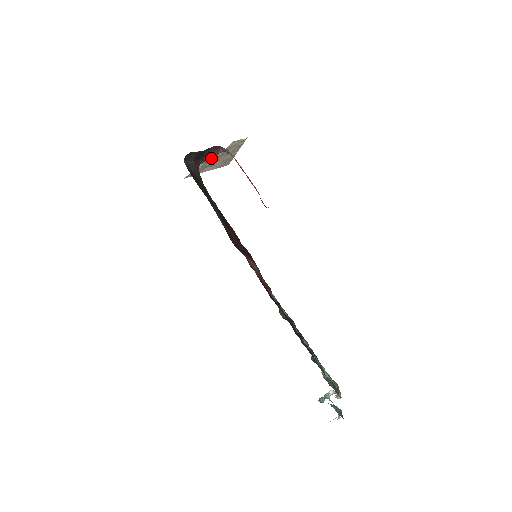
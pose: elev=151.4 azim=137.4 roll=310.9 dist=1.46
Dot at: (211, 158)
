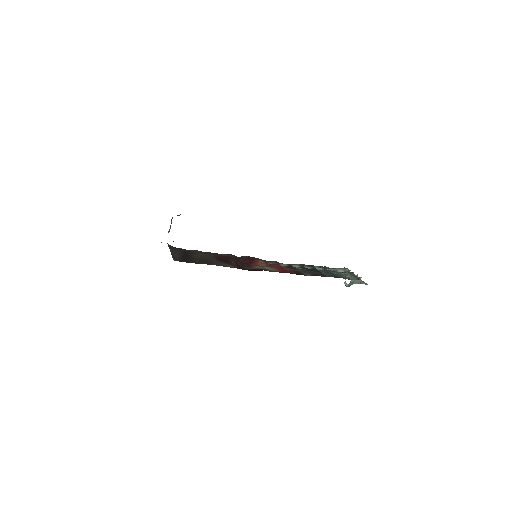
Dot at: (169, 229)
